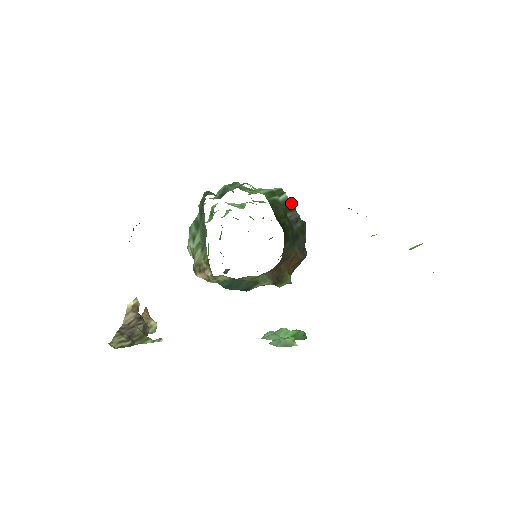
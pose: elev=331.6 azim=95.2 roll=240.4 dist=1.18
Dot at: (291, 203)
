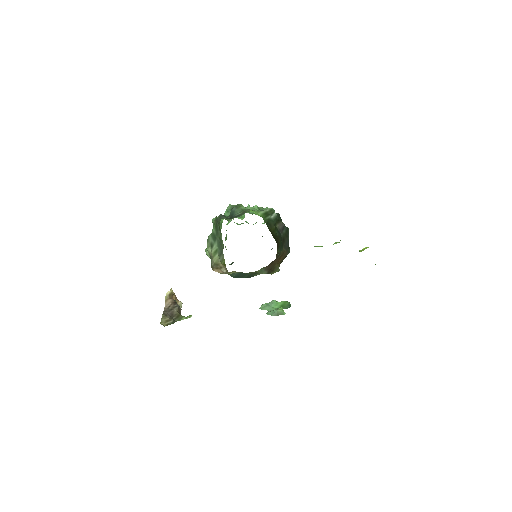
Dot at: (278, 215)
